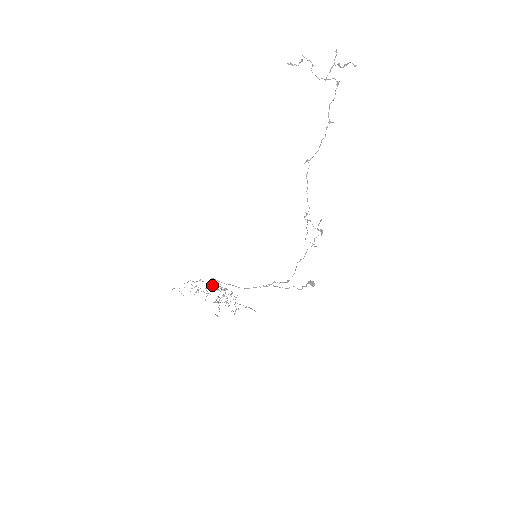
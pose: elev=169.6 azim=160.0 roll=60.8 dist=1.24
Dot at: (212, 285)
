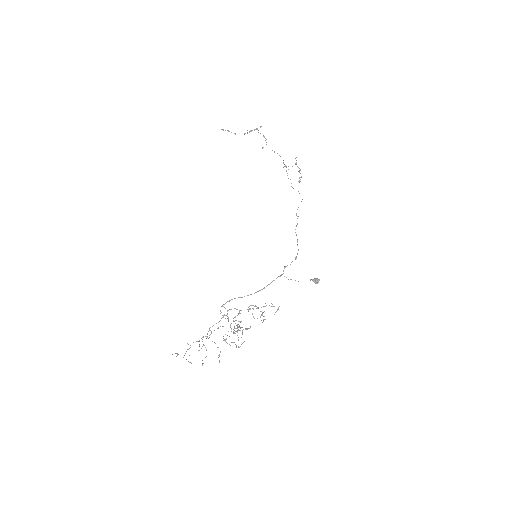
Dot at: occluded
